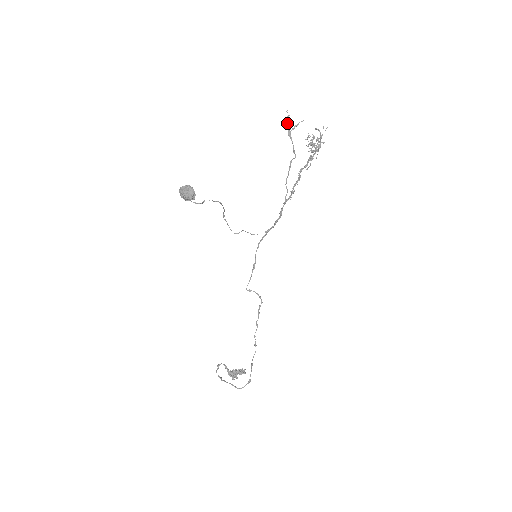
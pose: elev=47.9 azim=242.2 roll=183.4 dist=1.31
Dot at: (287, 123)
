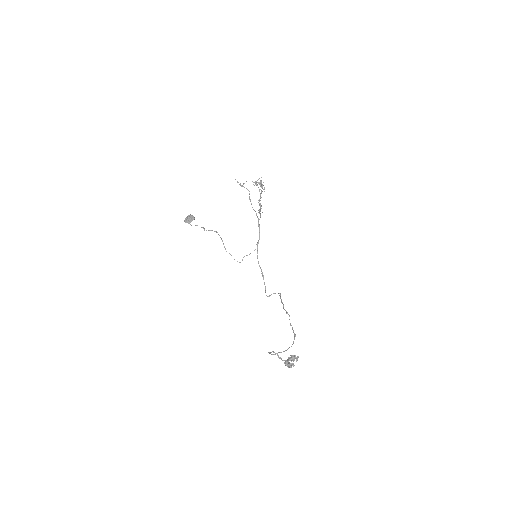
Dot at: occluded
